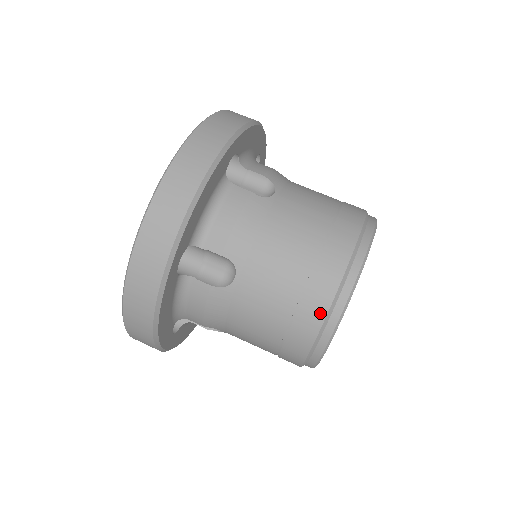
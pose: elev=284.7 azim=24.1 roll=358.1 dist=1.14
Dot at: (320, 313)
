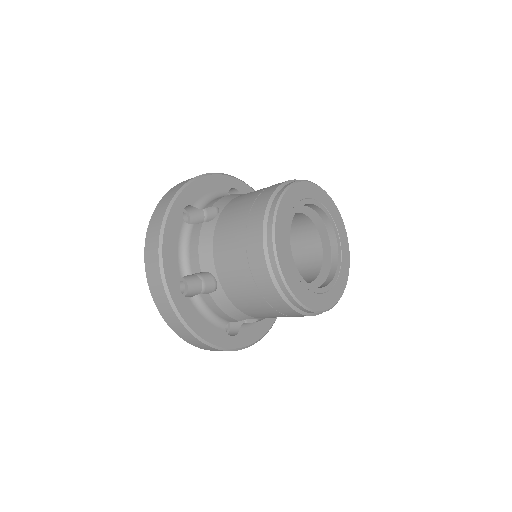
Dot at: (265, 273)
